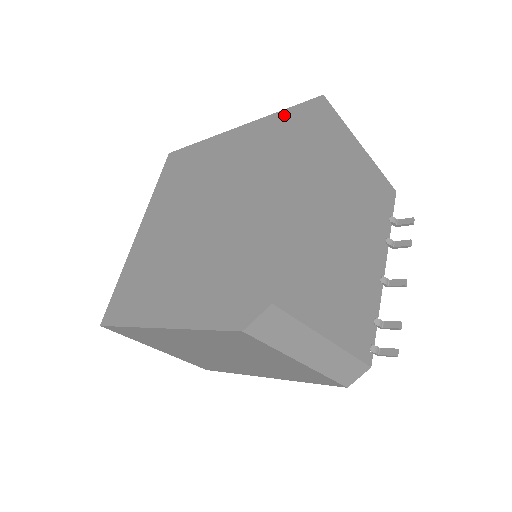
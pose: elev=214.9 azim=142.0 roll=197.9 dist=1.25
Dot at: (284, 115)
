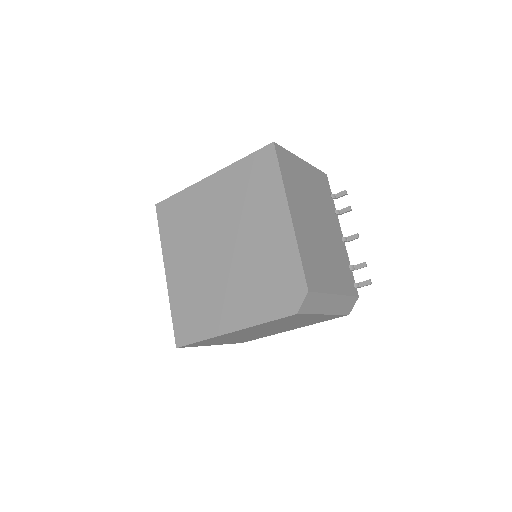
Dot at: (249, 161)
